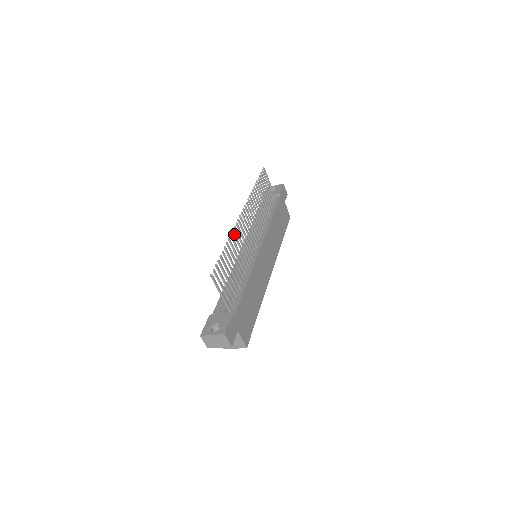
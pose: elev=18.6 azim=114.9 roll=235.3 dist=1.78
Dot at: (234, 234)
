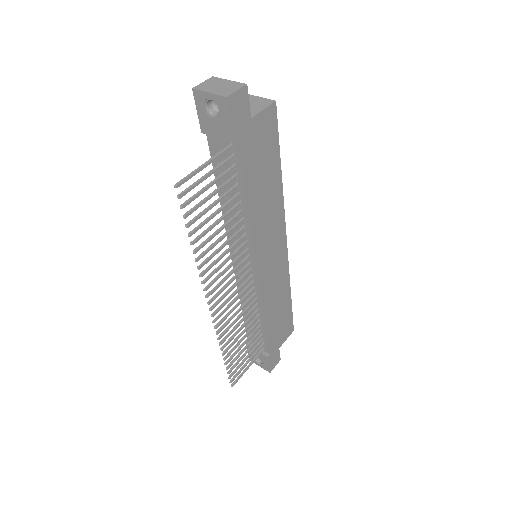
Dot at: (222, 336)
